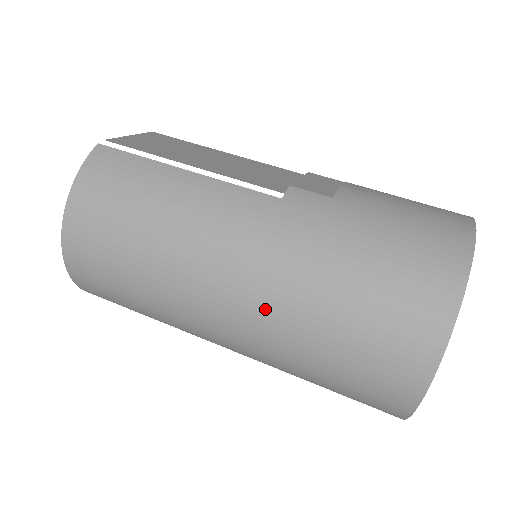
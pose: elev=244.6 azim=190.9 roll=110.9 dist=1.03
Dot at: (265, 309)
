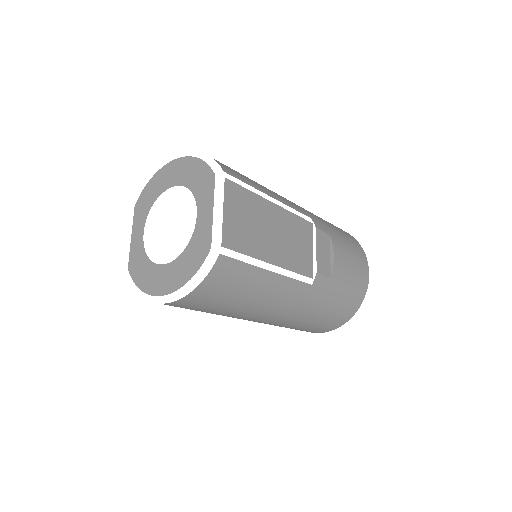
Dot at: (275, 323)
